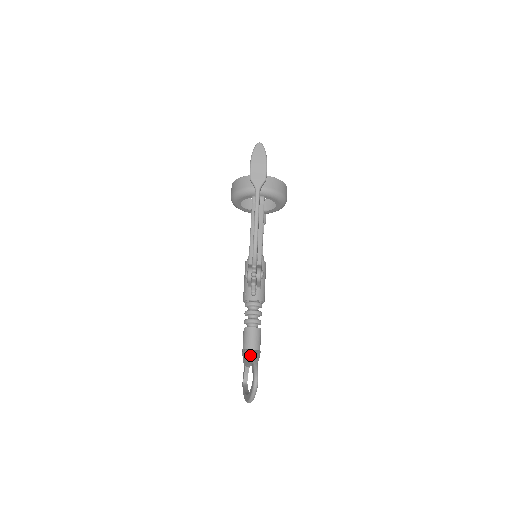
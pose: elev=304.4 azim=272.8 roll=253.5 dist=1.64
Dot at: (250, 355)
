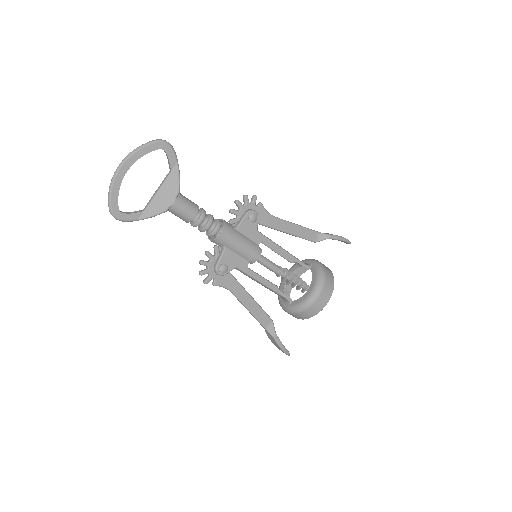
Dot at: occluded
